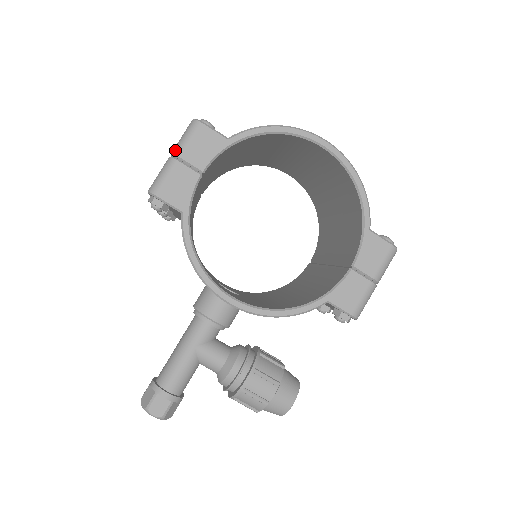
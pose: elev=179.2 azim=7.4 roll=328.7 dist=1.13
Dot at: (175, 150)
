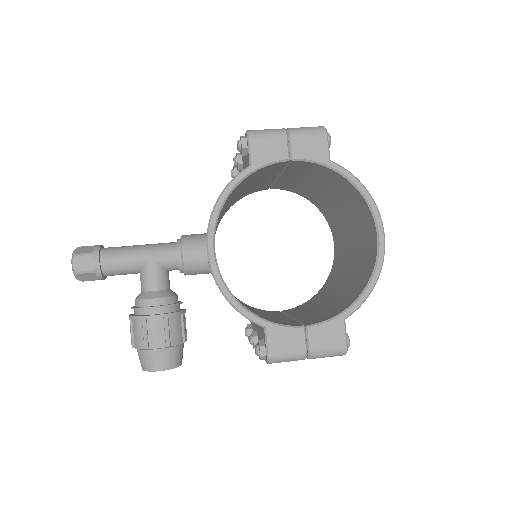
Dot at: (292, 128)
